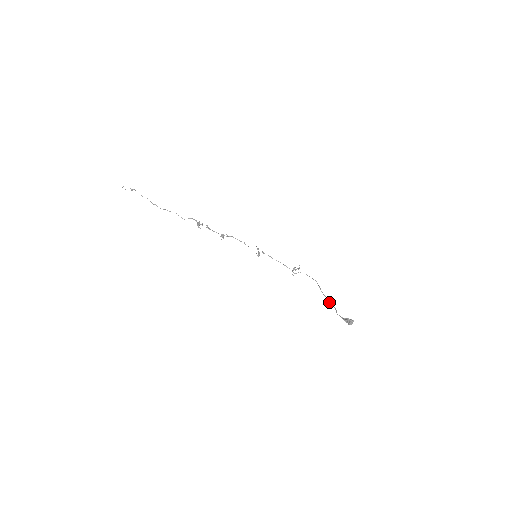
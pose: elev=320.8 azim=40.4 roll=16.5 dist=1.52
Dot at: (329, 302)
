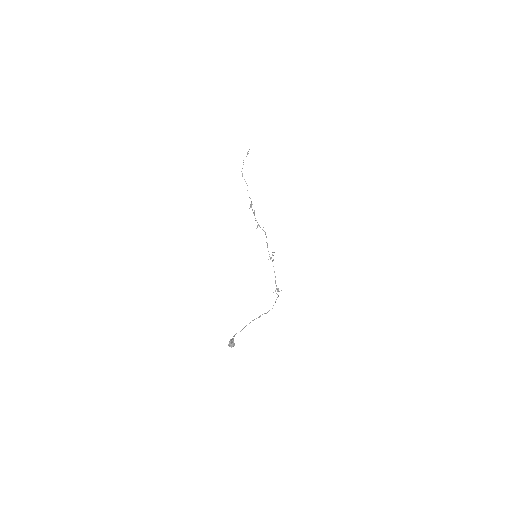
Dot at: occluded
